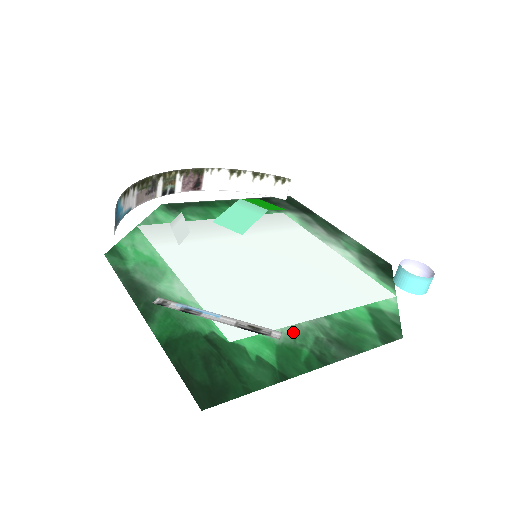
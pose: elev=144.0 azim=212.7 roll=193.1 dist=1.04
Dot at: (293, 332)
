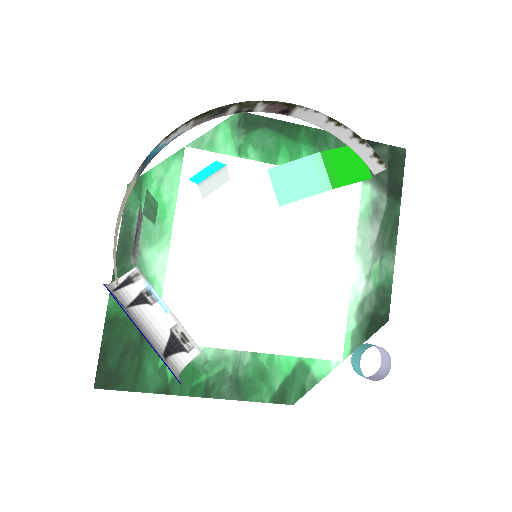
Dot at: (211, 355)
